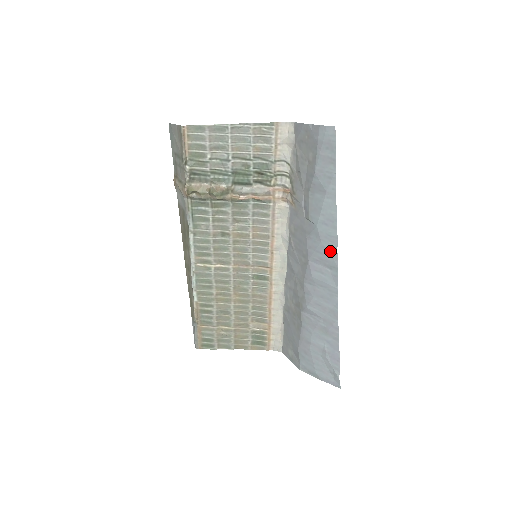
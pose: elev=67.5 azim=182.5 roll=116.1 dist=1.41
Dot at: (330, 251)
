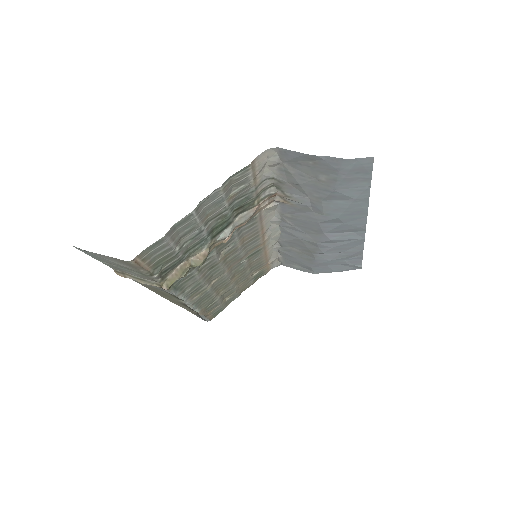
Dot at: (356, 225)
